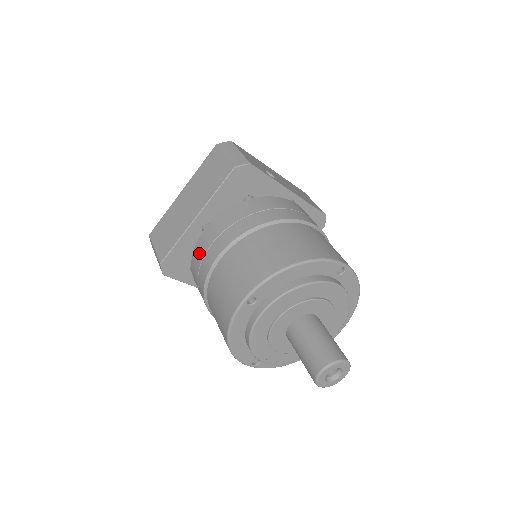
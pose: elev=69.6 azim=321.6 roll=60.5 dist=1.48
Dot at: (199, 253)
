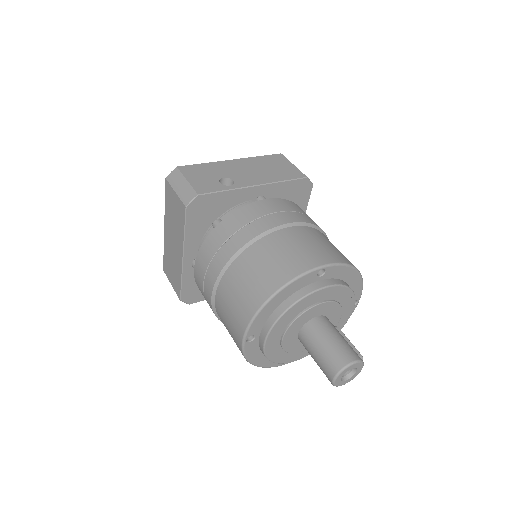
Dot at: (200, 290)
